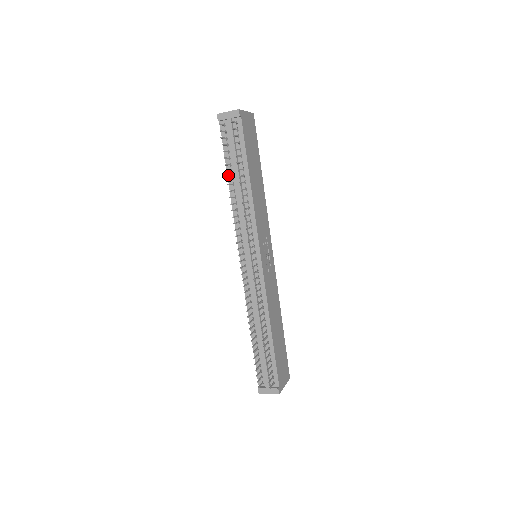
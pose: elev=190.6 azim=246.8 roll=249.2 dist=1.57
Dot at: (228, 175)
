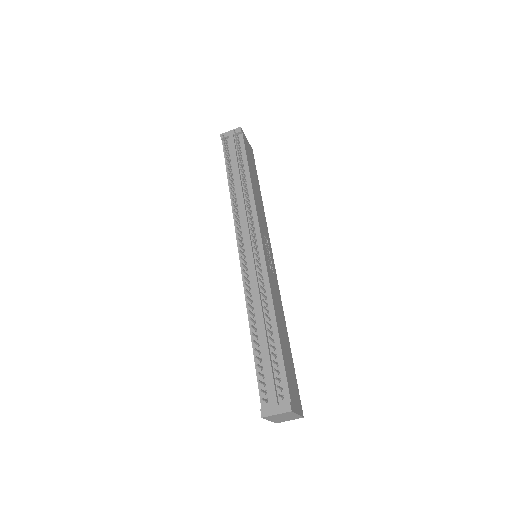
Dot at: (228, 179)
